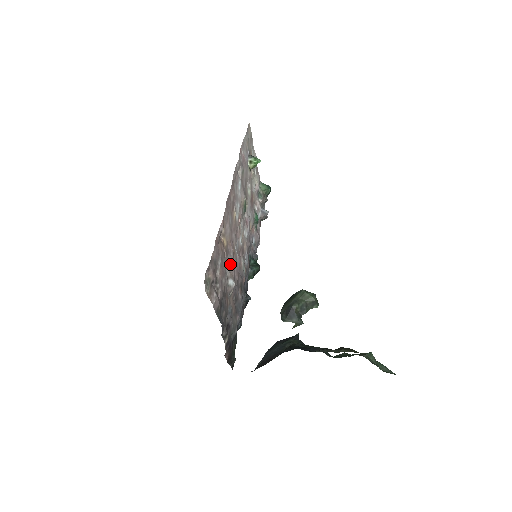
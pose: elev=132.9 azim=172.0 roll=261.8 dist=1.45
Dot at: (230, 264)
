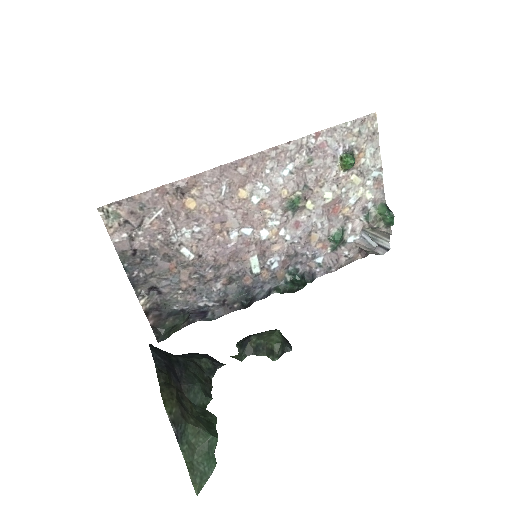
Dot at: (196, 234)
